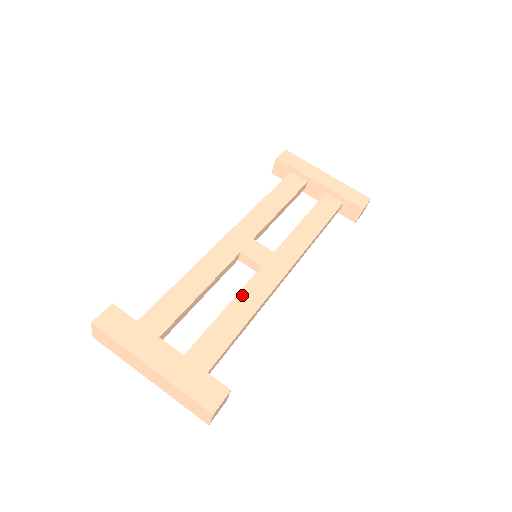
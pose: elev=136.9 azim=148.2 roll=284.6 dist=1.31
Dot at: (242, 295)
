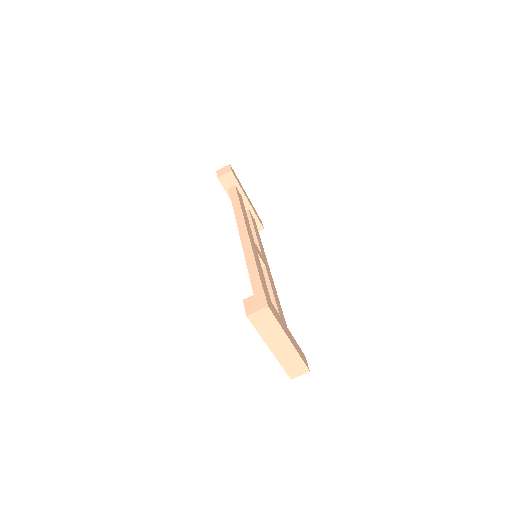
Dot at: occluded
